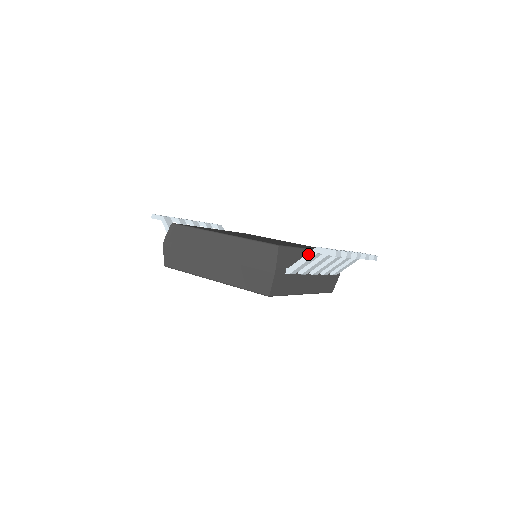
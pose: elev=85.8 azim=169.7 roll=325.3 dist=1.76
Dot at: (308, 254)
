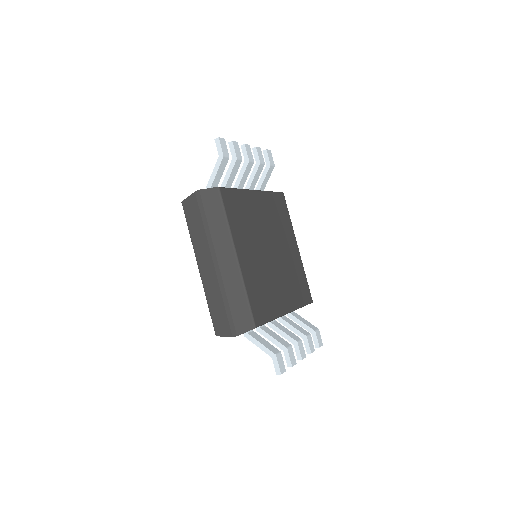
Dot at: (267, 349)
